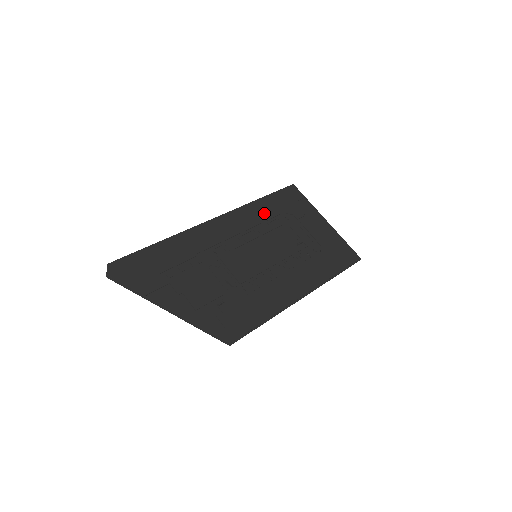
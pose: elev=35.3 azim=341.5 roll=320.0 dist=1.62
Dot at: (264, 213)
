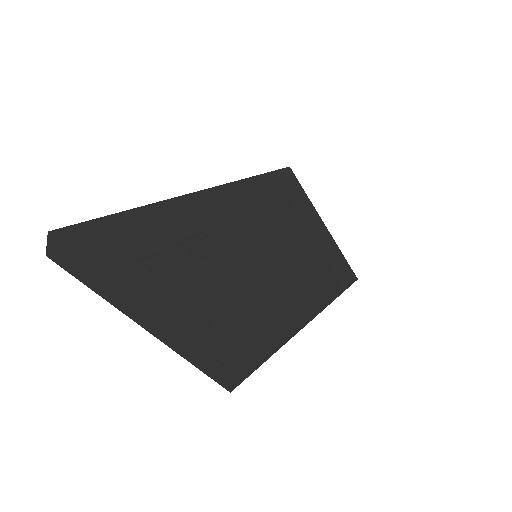
Dot at: (262, 197)
